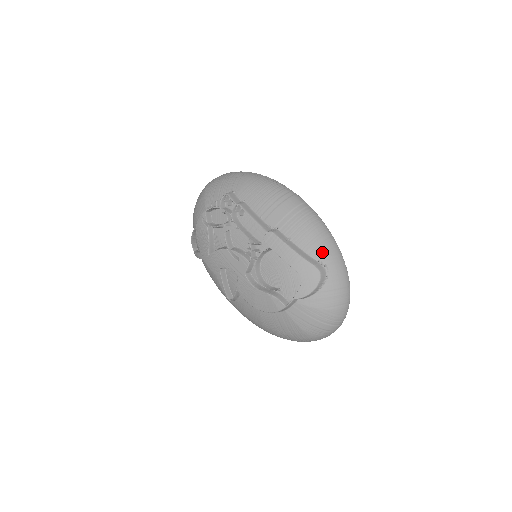
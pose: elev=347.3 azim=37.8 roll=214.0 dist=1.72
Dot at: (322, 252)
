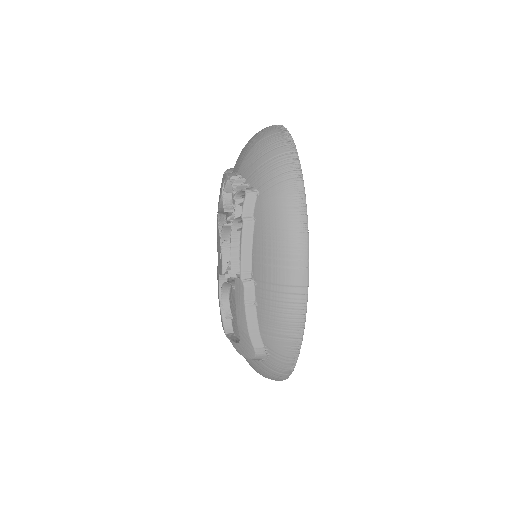
Dot at: (273, 344)
